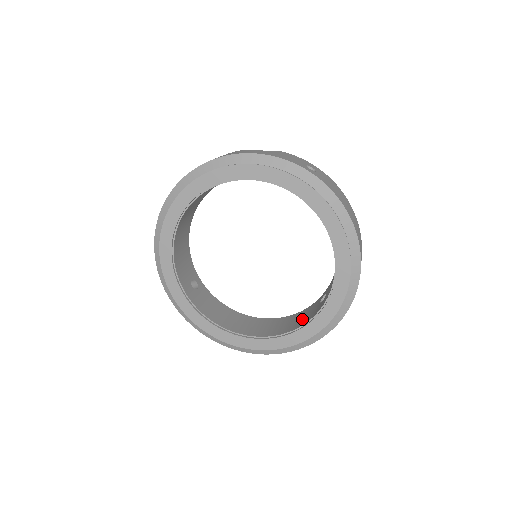
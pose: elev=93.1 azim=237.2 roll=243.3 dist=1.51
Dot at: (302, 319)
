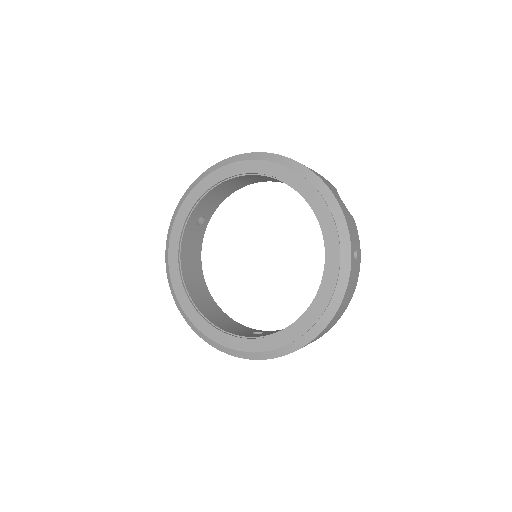
Dot at: (230, 327)
